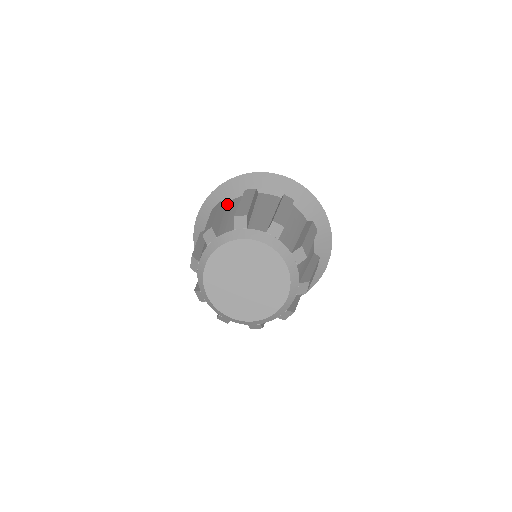
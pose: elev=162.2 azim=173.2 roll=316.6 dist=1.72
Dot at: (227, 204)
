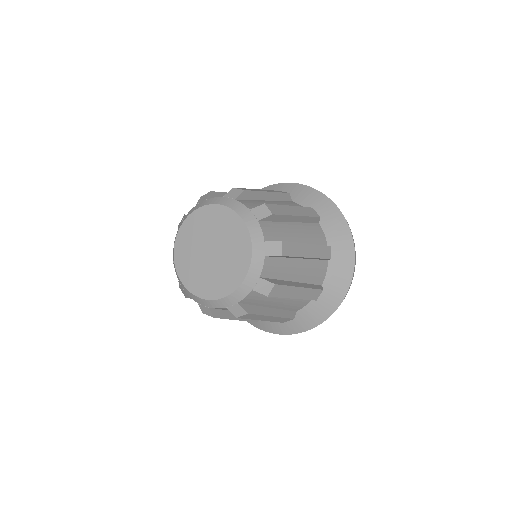
Dot at: occluded
